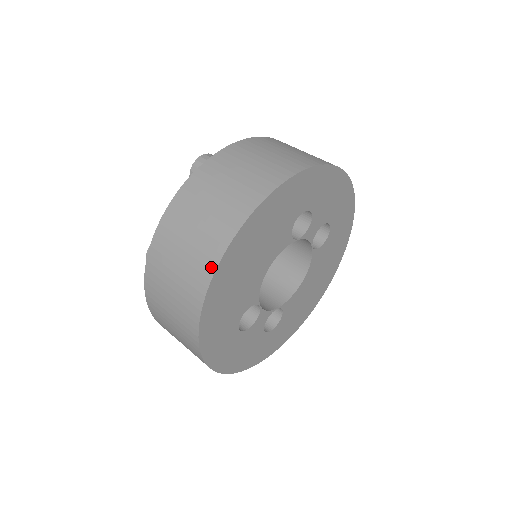
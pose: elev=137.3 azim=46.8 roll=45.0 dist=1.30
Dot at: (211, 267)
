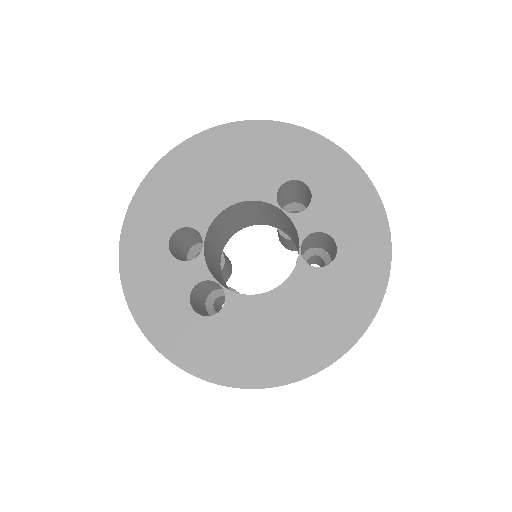
Dot at: (190, 140)
